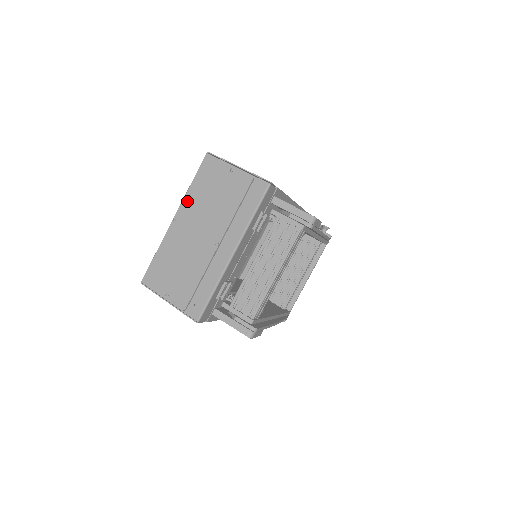
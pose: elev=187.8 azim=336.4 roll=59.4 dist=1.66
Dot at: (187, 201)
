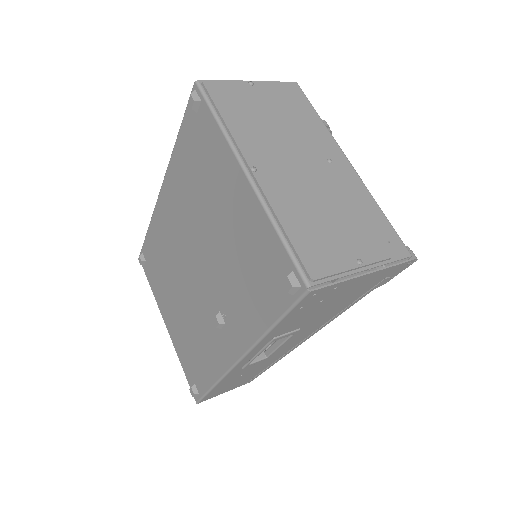
Dot at: (242, 139)
